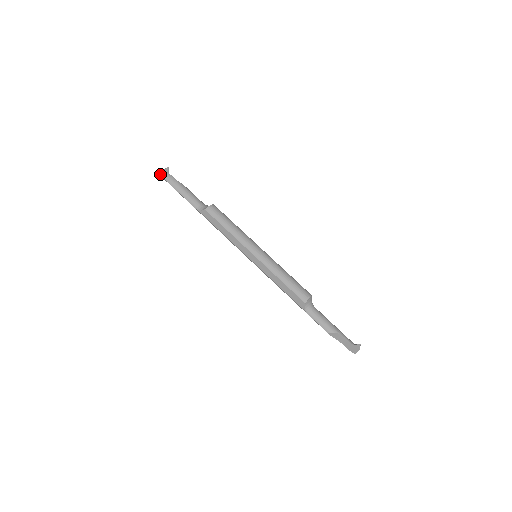
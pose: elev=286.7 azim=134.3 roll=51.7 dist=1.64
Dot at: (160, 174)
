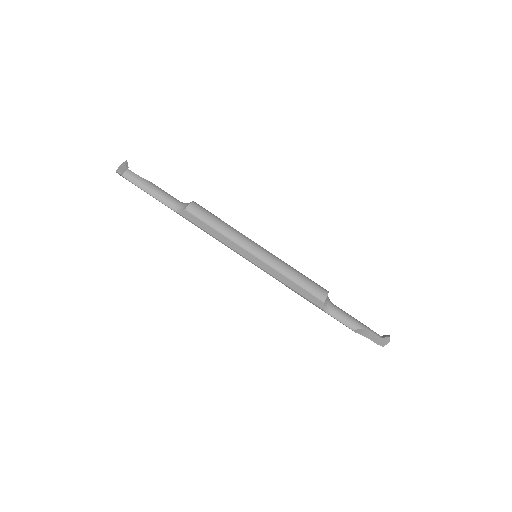
Dot at: (117, 171)
